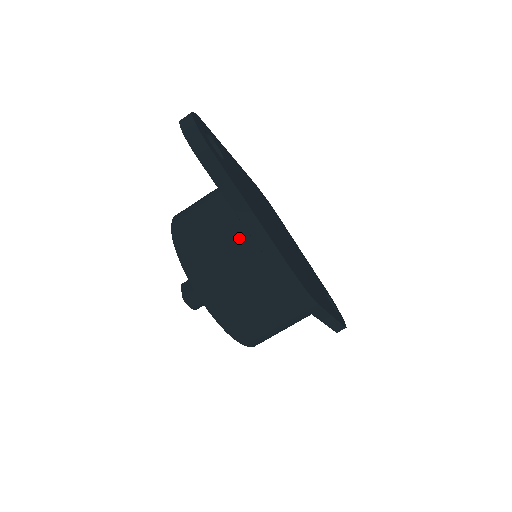
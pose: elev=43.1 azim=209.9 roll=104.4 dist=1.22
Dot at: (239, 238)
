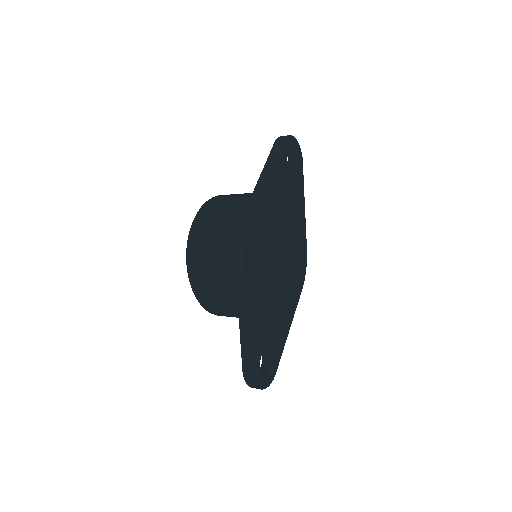
Dot at: (251, 194)
